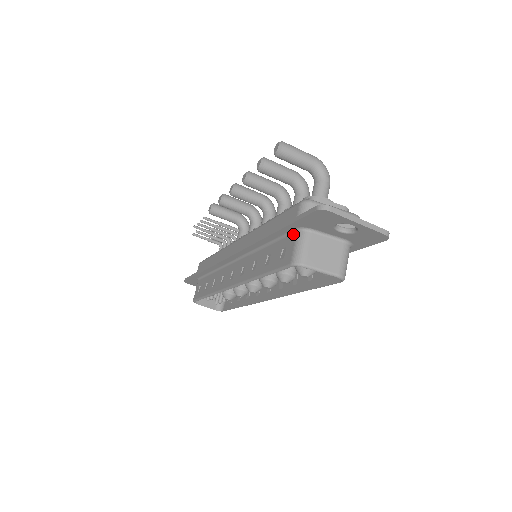
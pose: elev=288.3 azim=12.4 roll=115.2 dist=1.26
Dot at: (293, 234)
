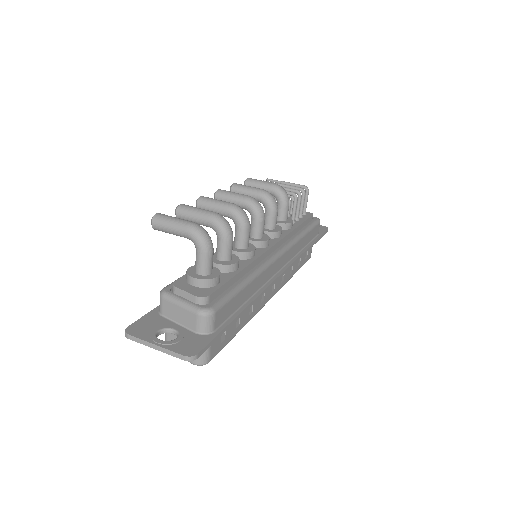
Dot at: occluded
